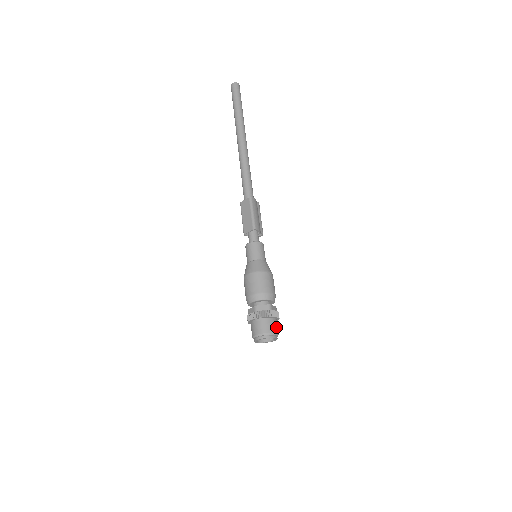
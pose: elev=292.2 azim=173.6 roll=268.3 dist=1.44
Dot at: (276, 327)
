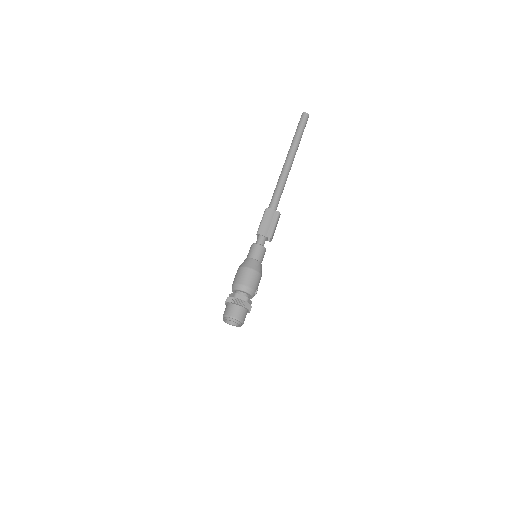
Dot at: (236, 312)
